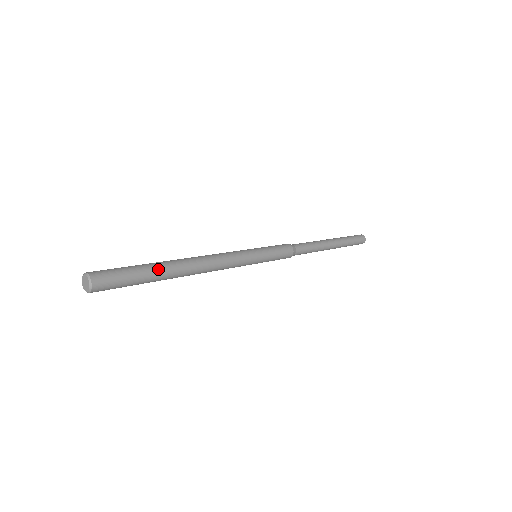
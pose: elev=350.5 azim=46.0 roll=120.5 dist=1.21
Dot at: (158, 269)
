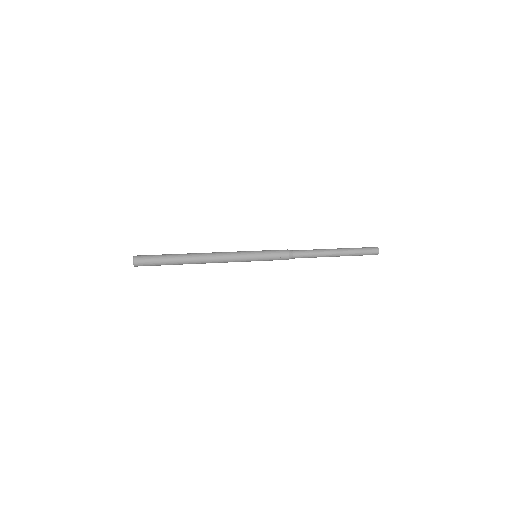
Dot at: (175, 256)
